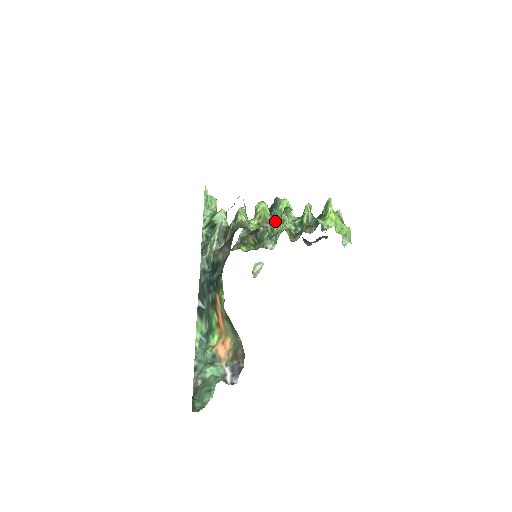
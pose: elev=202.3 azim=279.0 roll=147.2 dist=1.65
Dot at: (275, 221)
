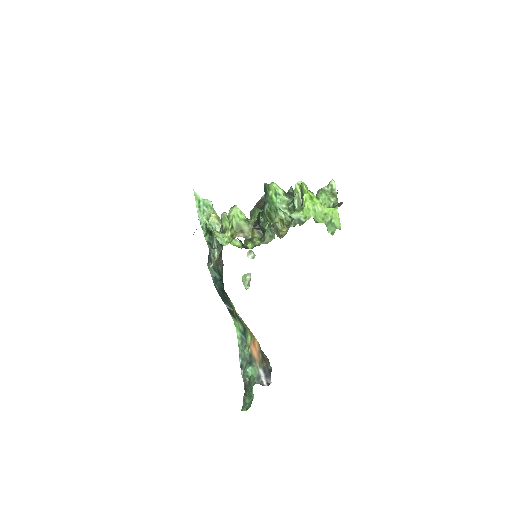
Dot at: occluded
